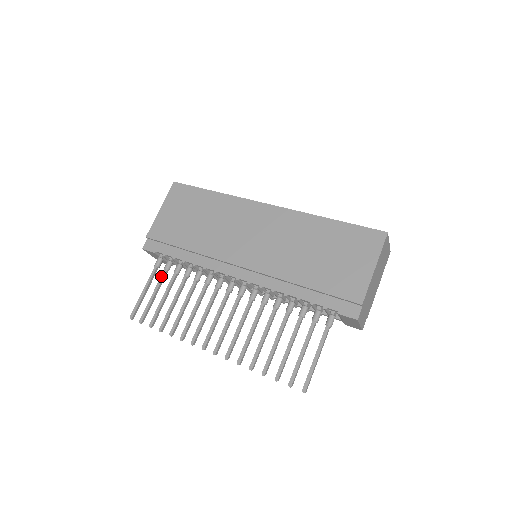
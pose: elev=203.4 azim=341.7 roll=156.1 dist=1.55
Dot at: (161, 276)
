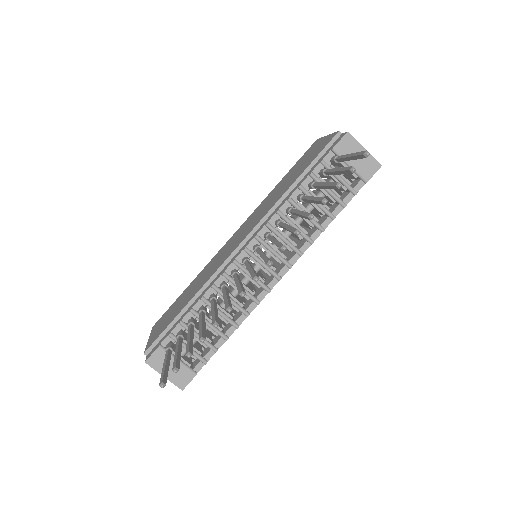
Dot at: (176, 342)
